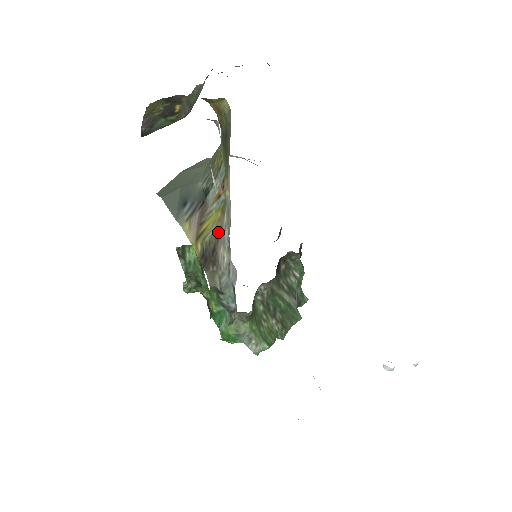
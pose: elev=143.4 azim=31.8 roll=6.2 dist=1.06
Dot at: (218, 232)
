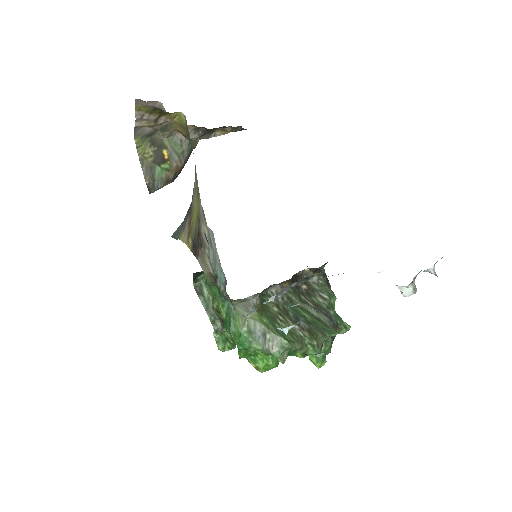
Dot at: (198, 215)
